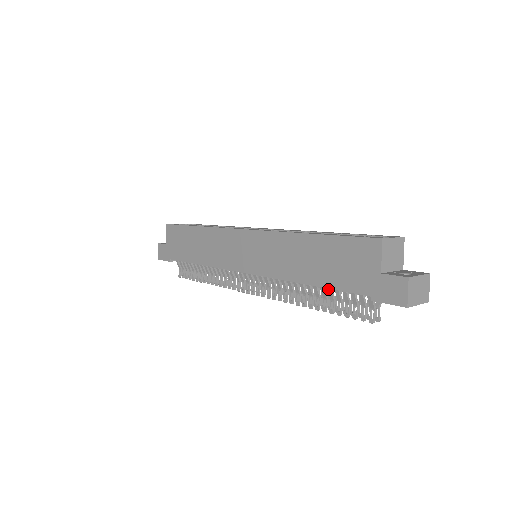
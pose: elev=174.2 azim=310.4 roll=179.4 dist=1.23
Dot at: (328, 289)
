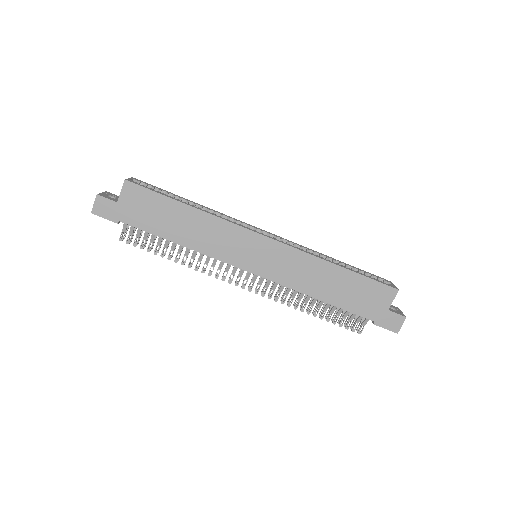
Dot at: (335, 306)
